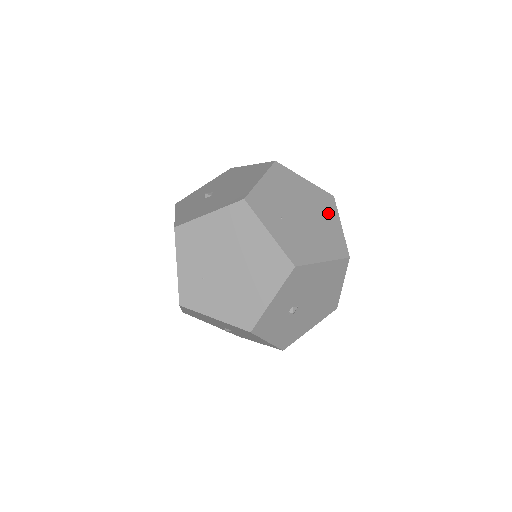
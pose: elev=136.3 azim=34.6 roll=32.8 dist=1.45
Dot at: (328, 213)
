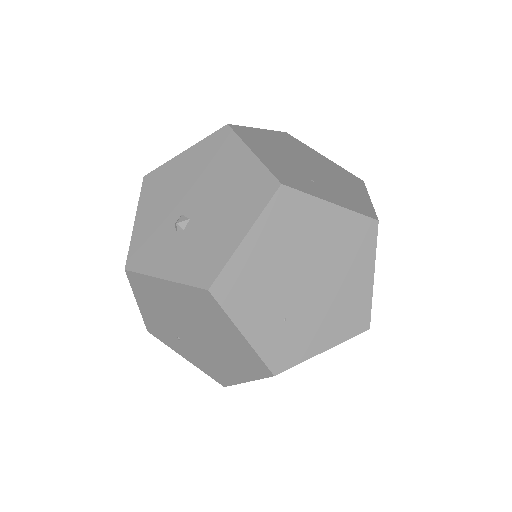
Dot at: (308, 151)
